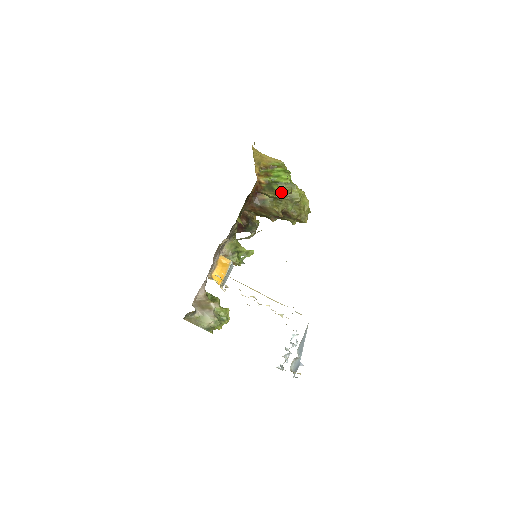
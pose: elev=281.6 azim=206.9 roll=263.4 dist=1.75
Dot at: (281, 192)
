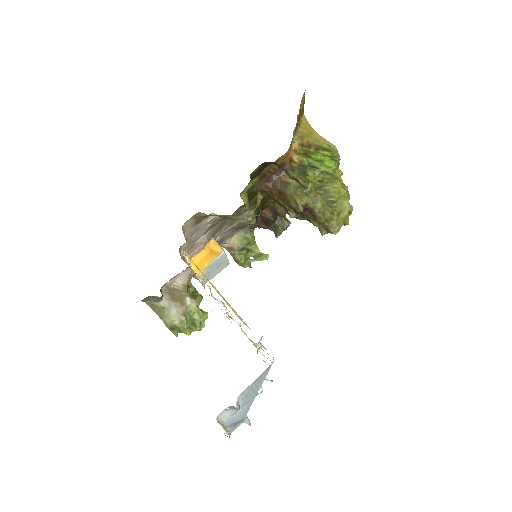
Dot at: (315, 182)
